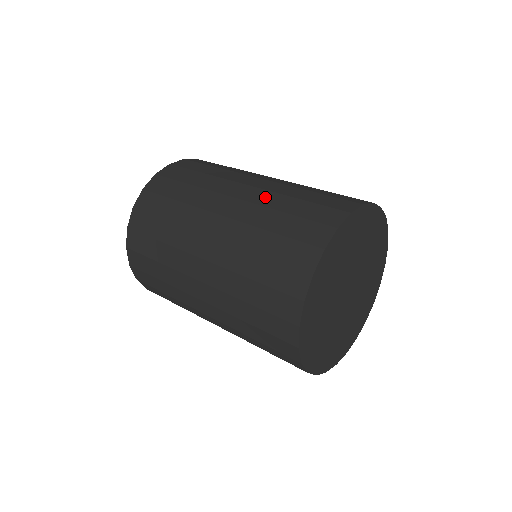
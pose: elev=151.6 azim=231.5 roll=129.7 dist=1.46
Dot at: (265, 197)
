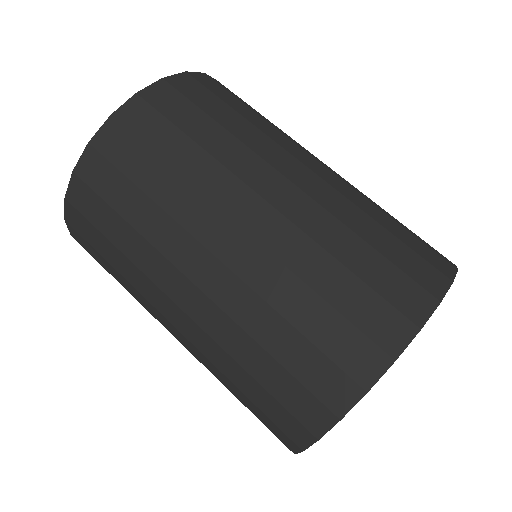
Dot at: (209, 349)
